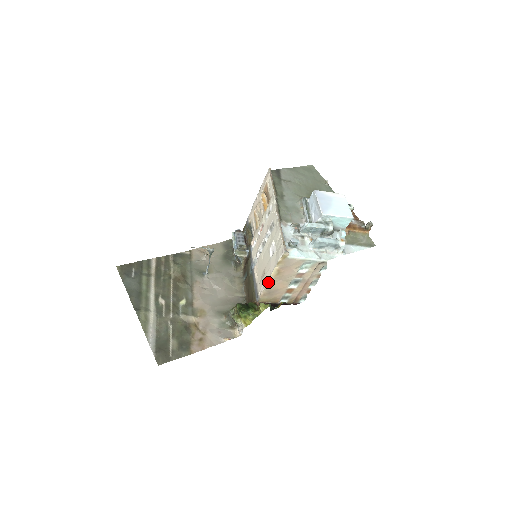
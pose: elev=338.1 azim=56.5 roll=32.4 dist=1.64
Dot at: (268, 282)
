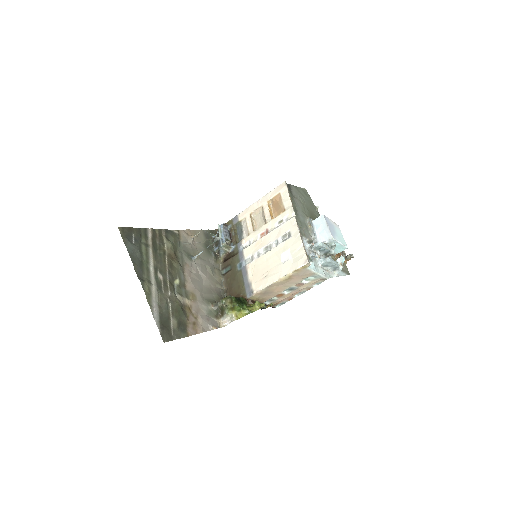
Dot at: (272, 284)
